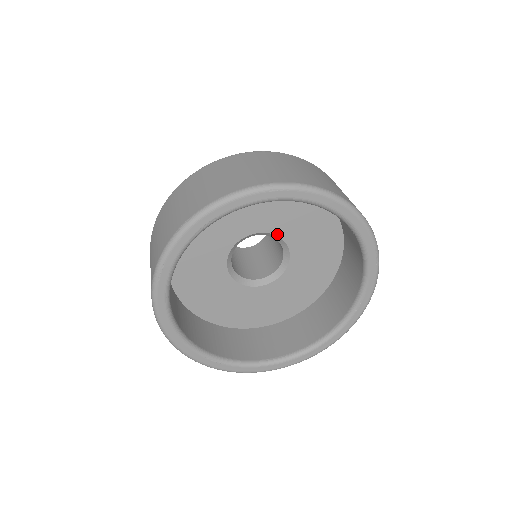
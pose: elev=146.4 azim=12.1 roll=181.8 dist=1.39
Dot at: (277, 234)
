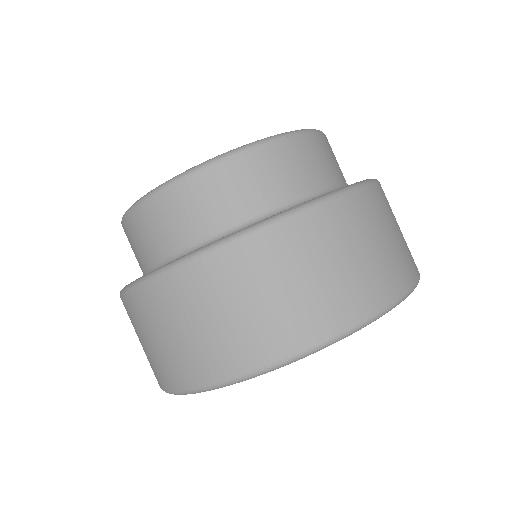
Dot at: occluded
